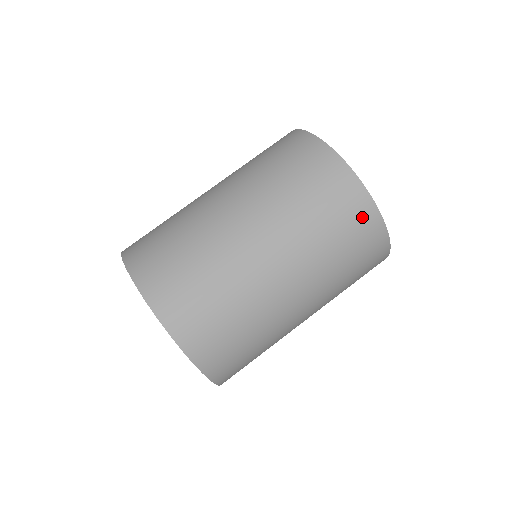
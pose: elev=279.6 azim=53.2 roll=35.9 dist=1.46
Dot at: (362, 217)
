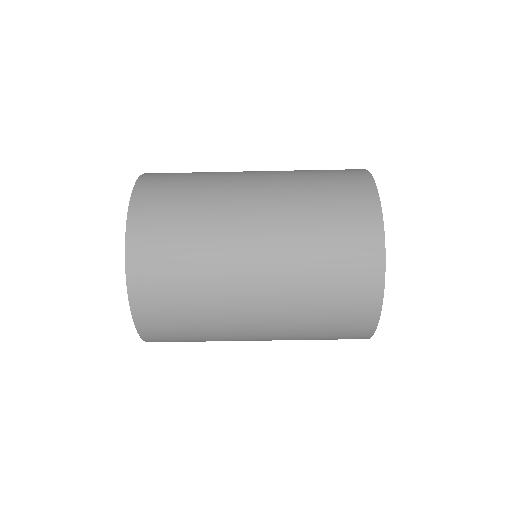
Dot at: (365, 266)
